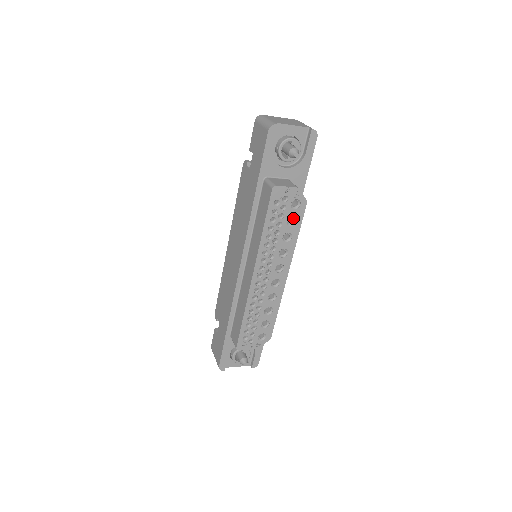
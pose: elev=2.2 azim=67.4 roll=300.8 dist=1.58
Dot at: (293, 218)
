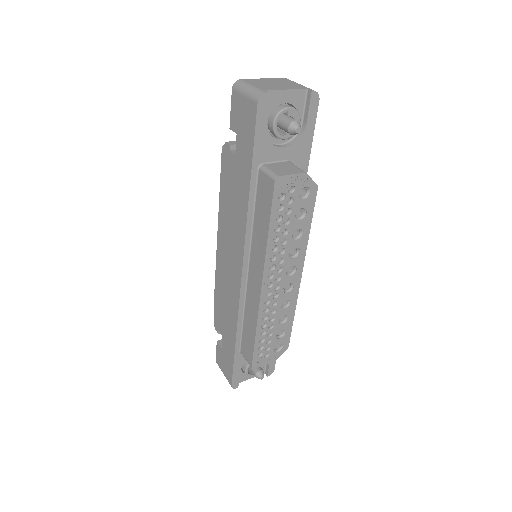
Dot at: (302, 210)
